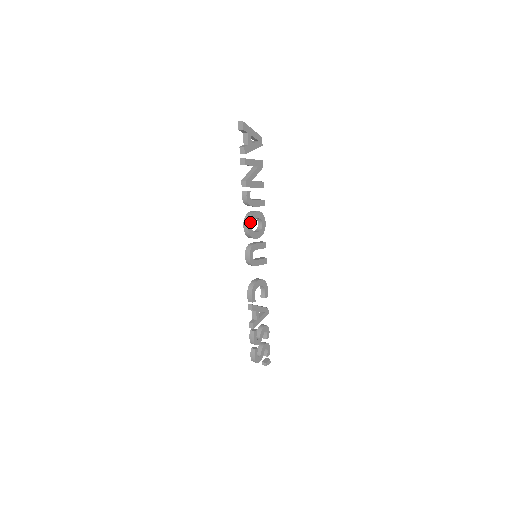
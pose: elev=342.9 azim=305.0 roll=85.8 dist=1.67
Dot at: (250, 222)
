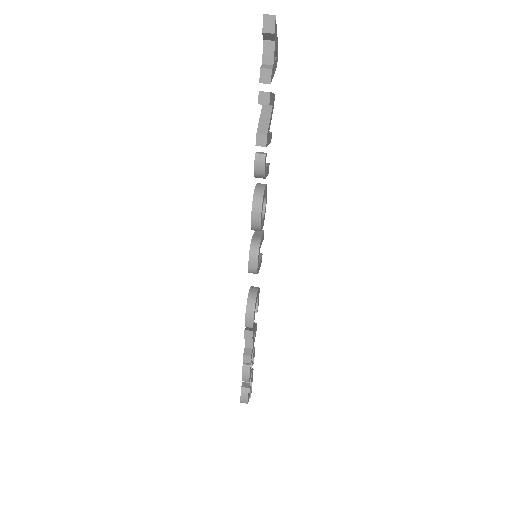
Dot at: (262, 206)
